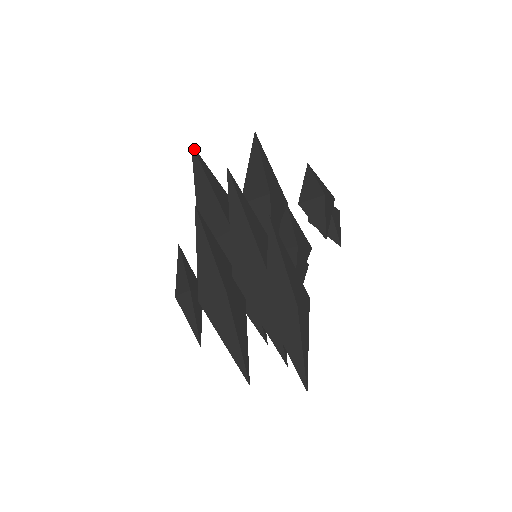
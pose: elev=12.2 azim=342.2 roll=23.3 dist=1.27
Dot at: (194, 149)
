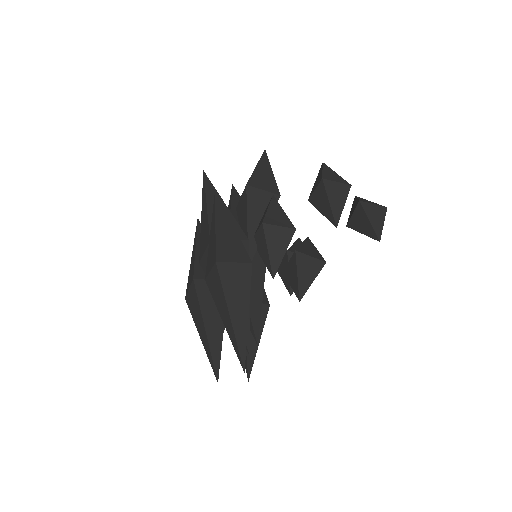
Dot at: (233, 187)
